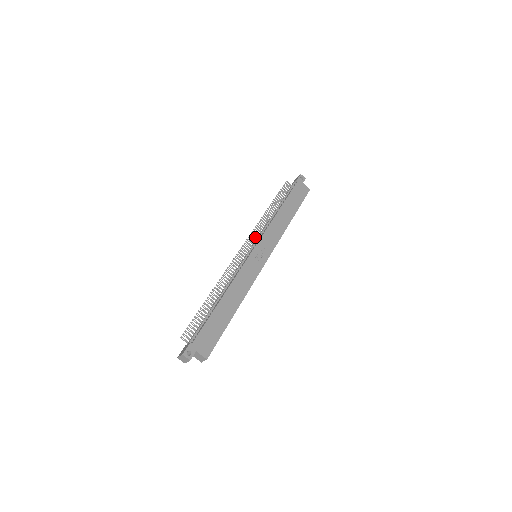
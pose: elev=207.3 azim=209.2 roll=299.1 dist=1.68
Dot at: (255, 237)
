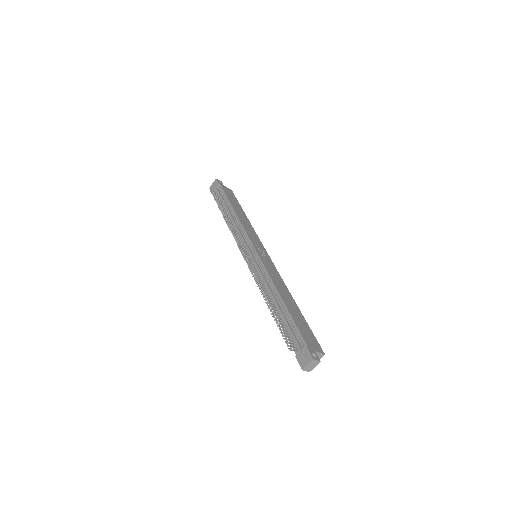
Dot at: (239, 241)
